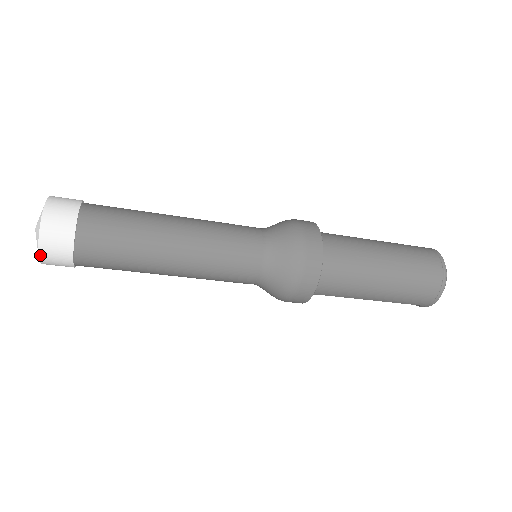
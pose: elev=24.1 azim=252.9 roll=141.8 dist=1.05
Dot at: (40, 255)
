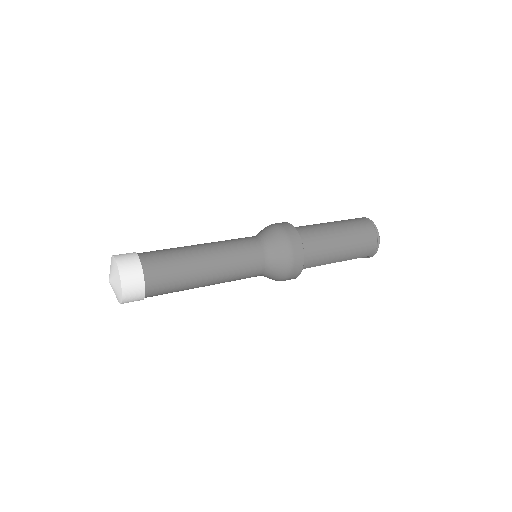
Dot at: (123, 296)
